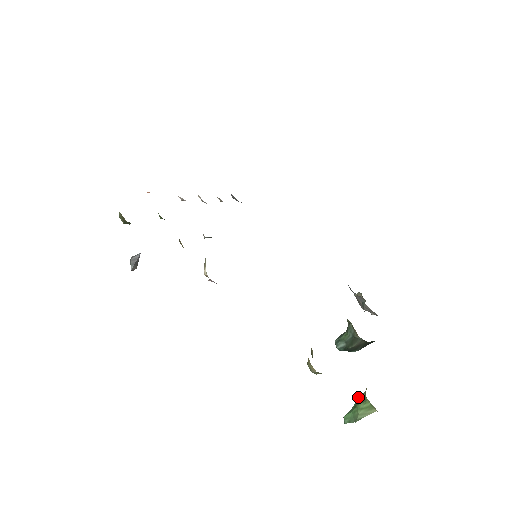
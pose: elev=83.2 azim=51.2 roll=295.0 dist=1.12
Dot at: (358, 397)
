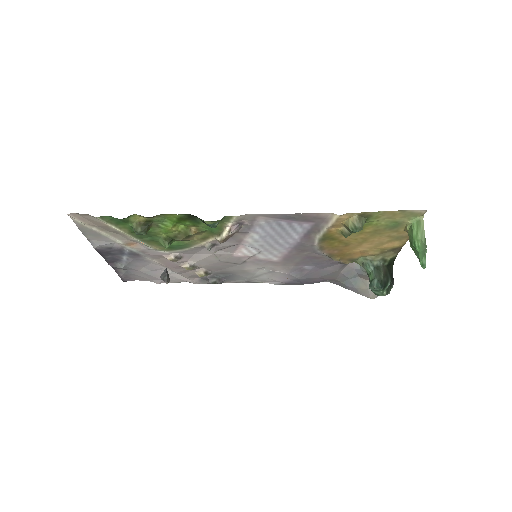
Dot at: occluded
